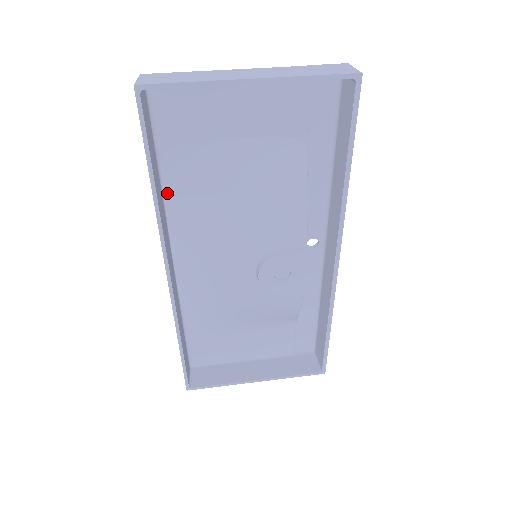
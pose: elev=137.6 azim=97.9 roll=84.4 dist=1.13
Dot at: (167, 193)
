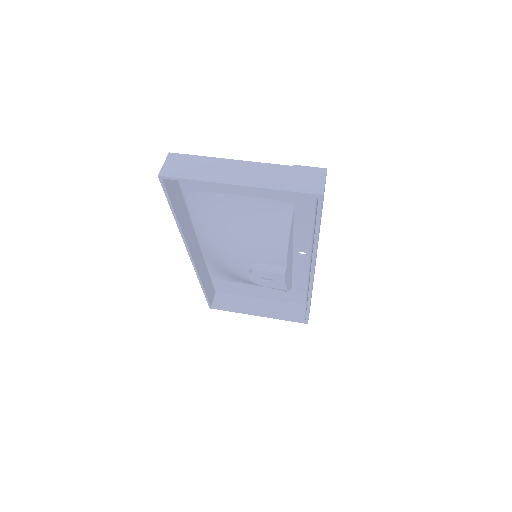
Dot at: (192, 212)
